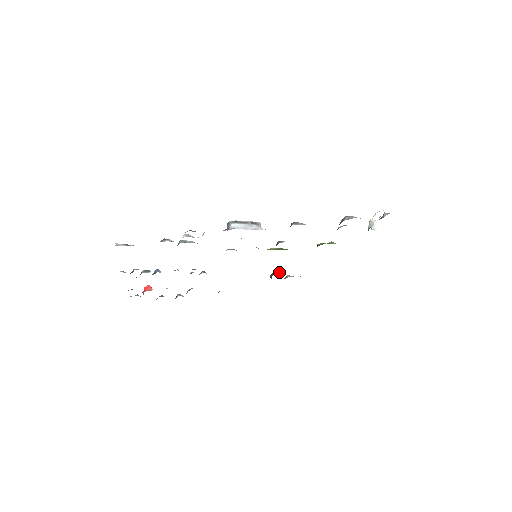
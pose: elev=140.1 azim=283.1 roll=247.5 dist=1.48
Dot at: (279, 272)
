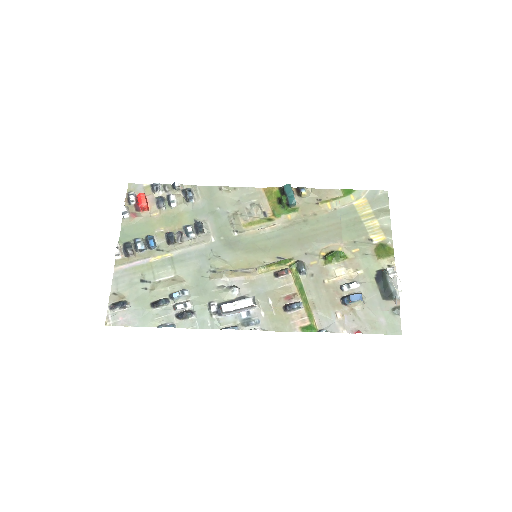
Dot at: (290, 206)
